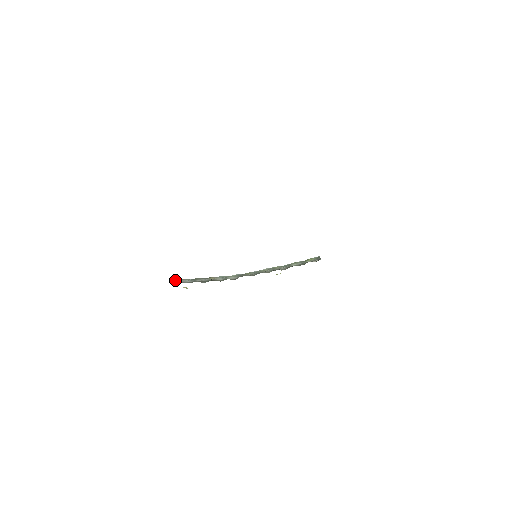
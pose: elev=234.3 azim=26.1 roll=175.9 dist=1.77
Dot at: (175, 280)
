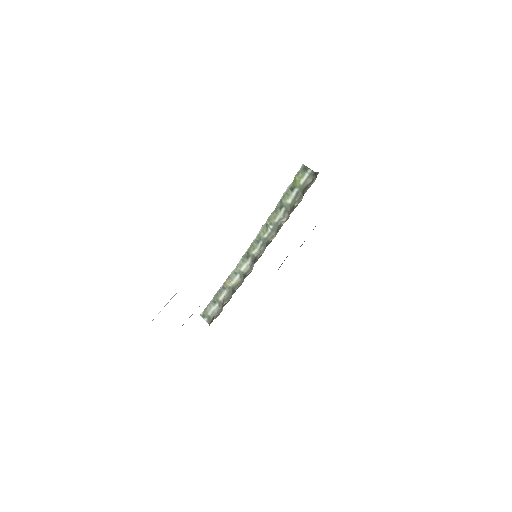
Dot at: (203, 318)
